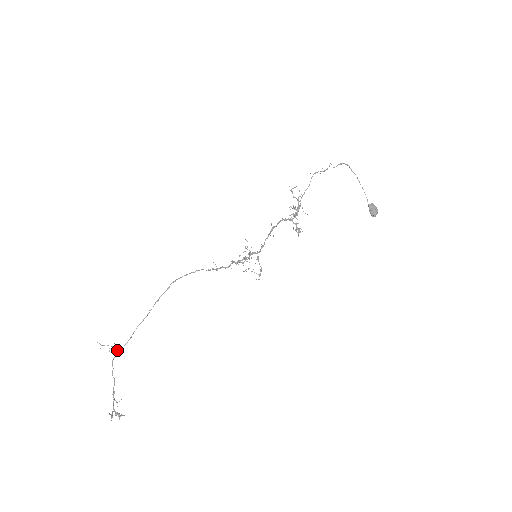
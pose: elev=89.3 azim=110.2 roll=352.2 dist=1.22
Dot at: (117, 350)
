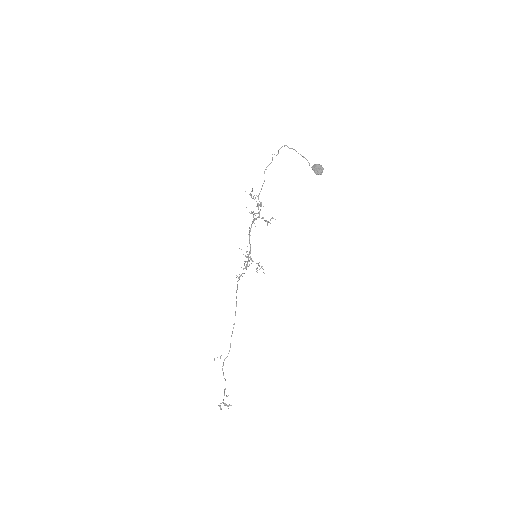
Dot at: (224, 359)
